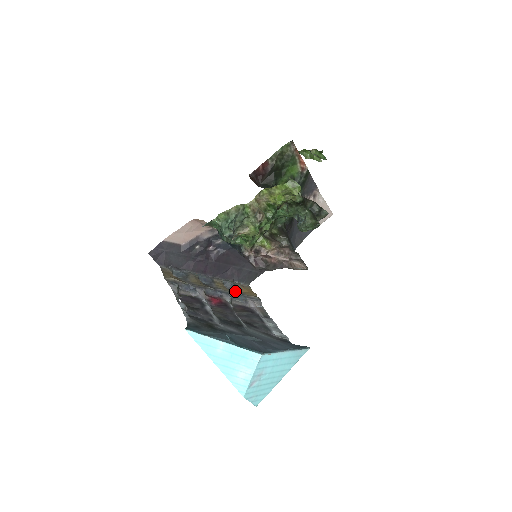
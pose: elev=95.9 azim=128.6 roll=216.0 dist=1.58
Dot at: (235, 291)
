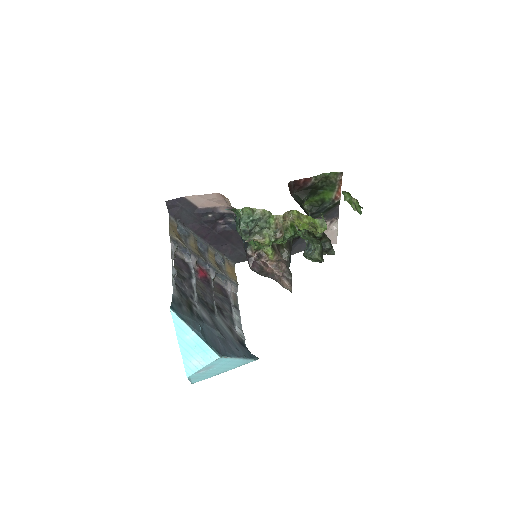
Dot at: (221, 268)
